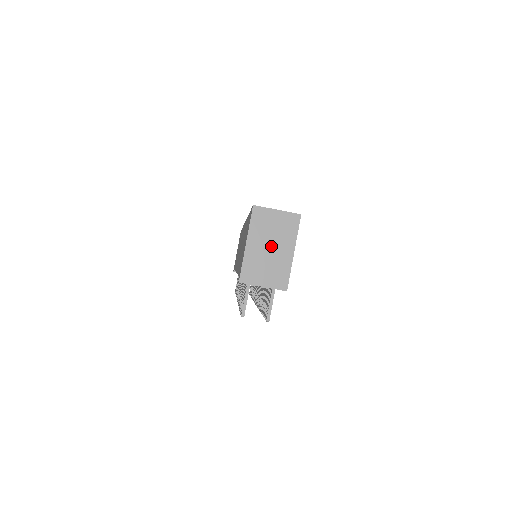
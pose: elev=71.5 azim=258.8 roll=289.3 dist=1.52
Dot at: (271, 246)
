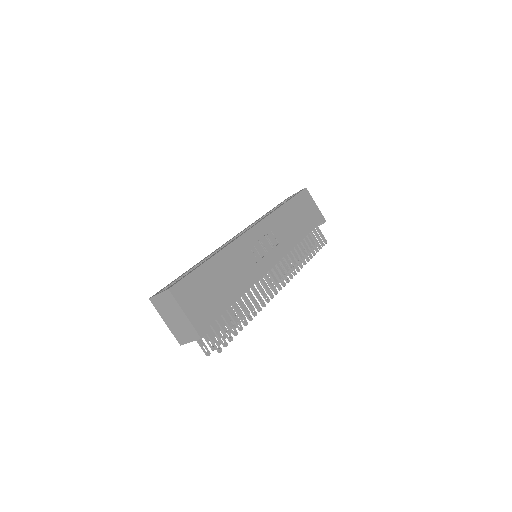
Dot at: (174, 317)
